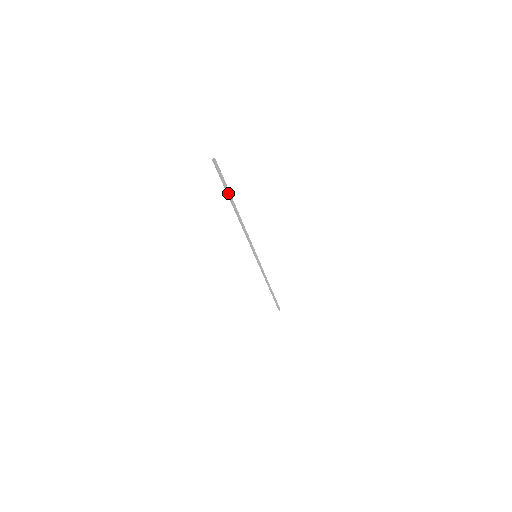
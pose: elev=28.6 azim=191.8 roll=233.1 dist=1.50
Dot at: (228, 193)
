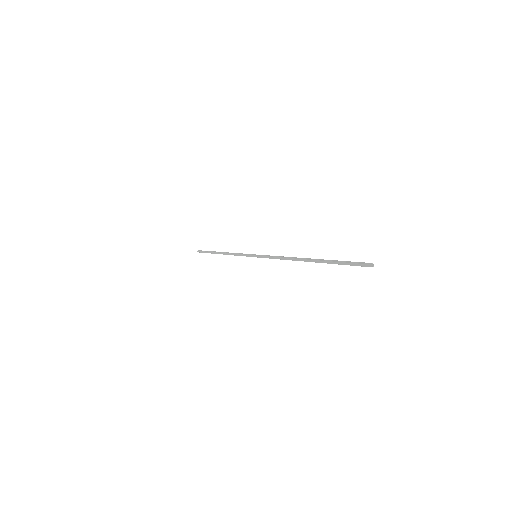
Dot at: (330, 263)
